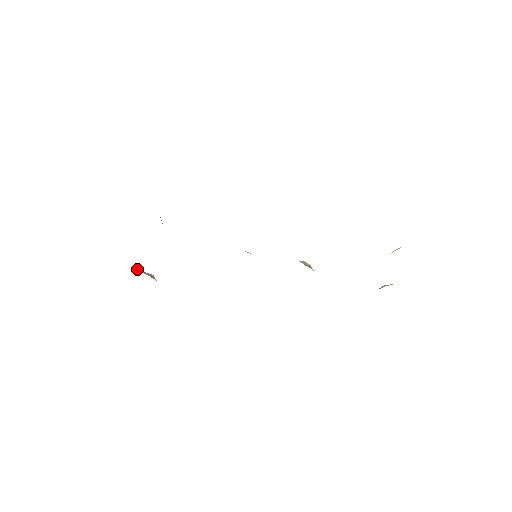
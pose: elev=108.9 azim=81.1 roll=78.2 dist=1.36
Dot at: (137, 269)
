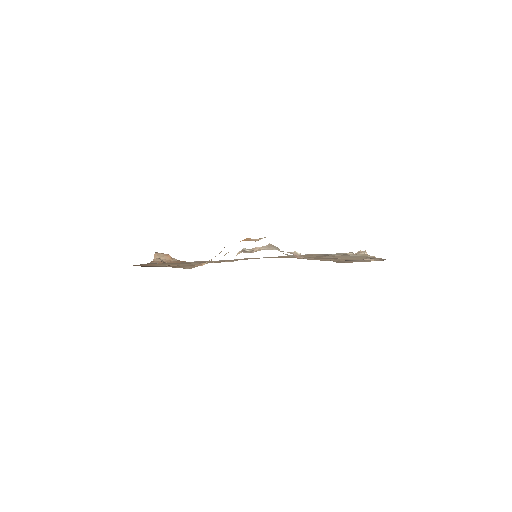
Dot at: (155, 253)
